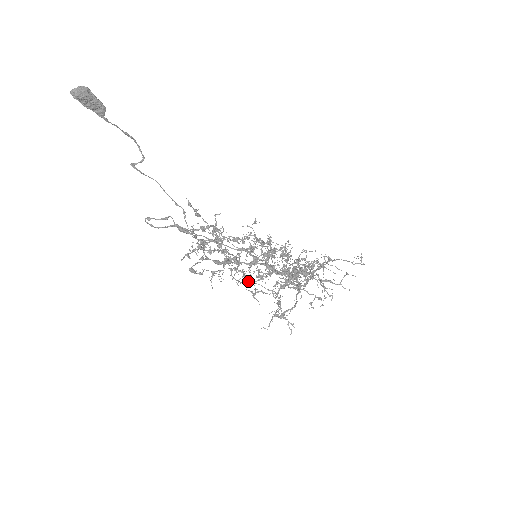
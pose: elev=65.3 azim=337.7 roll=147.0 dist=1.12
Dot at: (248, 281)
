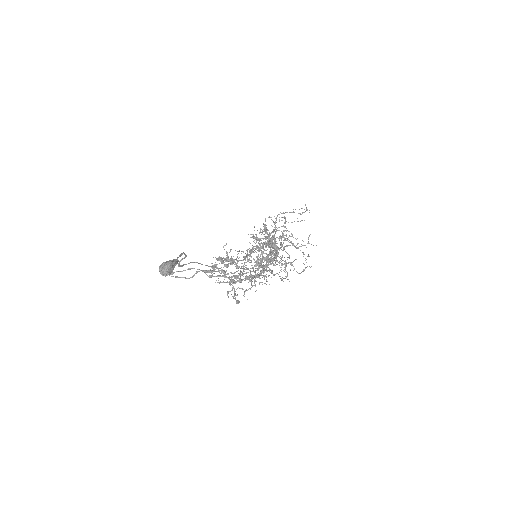
Dot at: occluded
